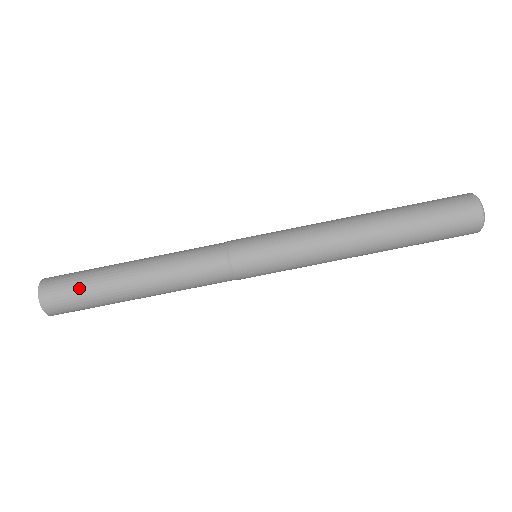
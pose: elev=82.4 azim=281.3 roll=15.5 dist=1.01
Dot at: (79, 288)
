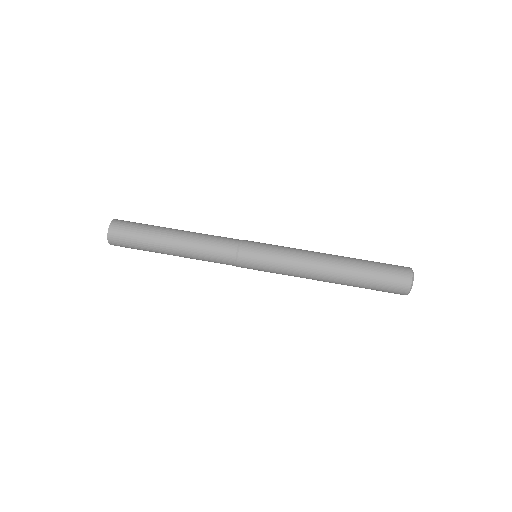
Dot at: (136, 231)
